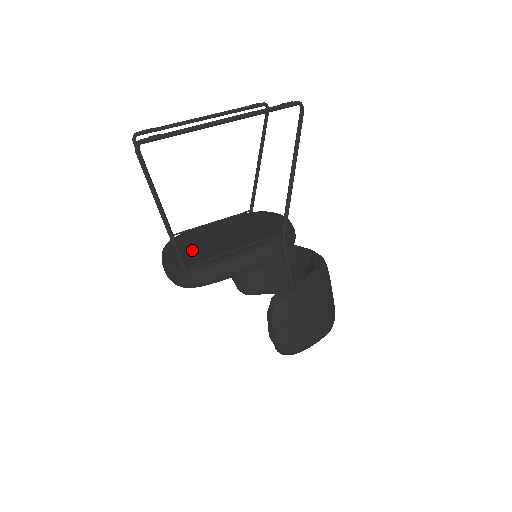
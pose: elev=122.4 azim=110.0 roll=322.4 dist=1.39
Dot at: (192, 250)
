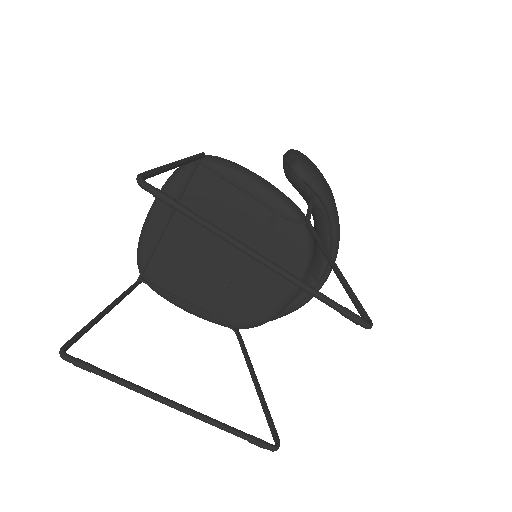
Dot at: (175, 245)
